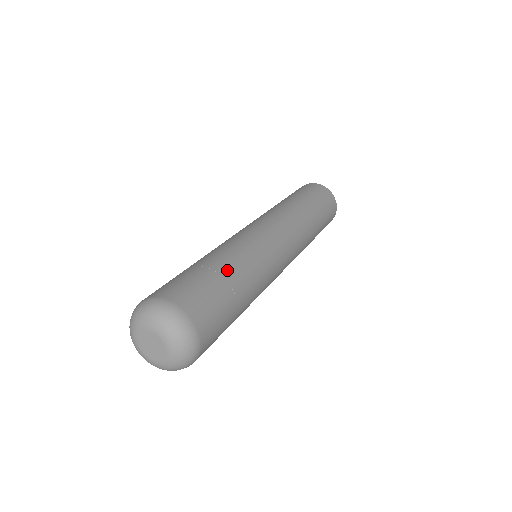
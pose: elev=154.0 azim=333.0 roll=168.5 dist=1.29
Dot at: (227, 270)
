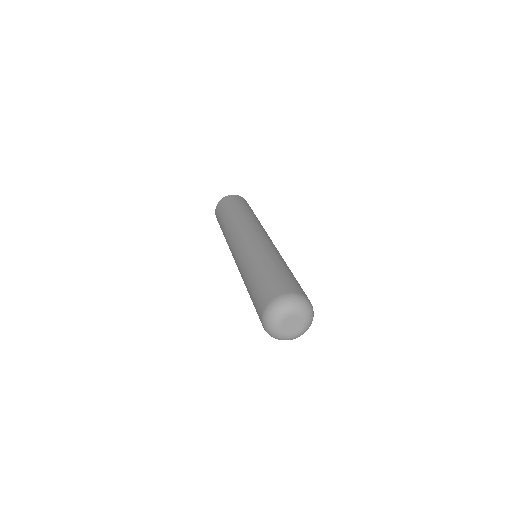
Dot at: (280, 265)
